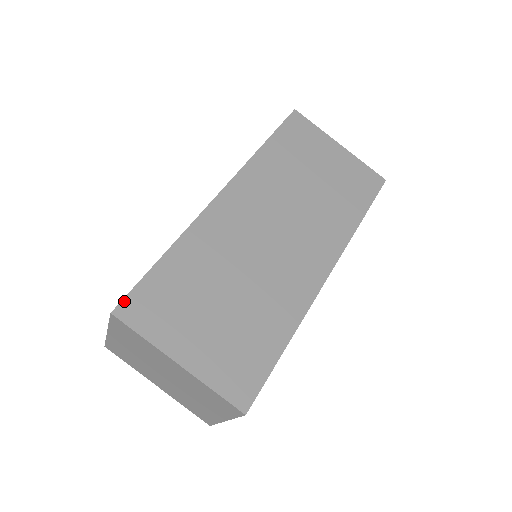
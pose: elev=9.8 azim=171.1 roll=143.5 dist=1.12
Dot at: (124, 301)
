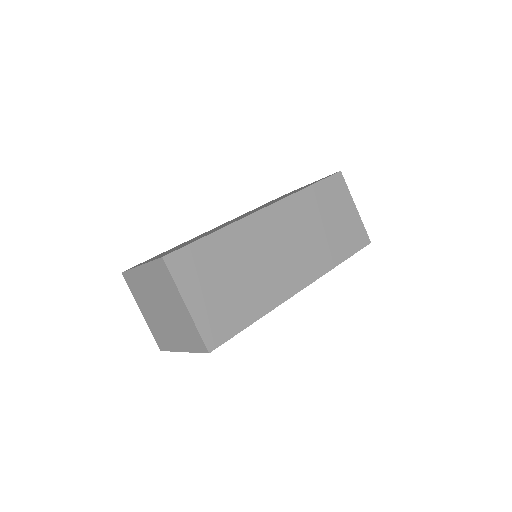
Dot at: occluded
